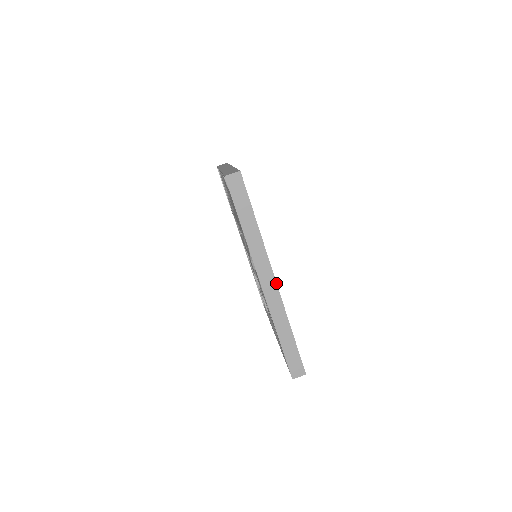
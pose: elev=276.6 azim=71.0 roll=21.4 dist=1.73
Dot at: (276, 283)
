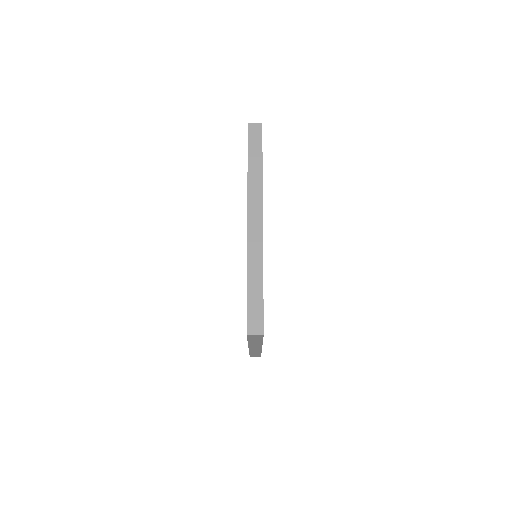
Dot at: (262, 225)
